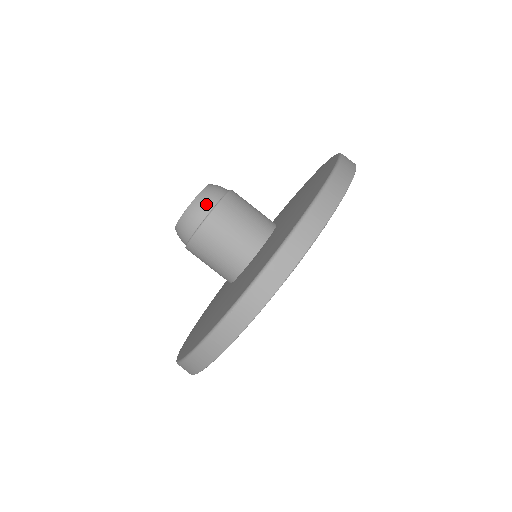
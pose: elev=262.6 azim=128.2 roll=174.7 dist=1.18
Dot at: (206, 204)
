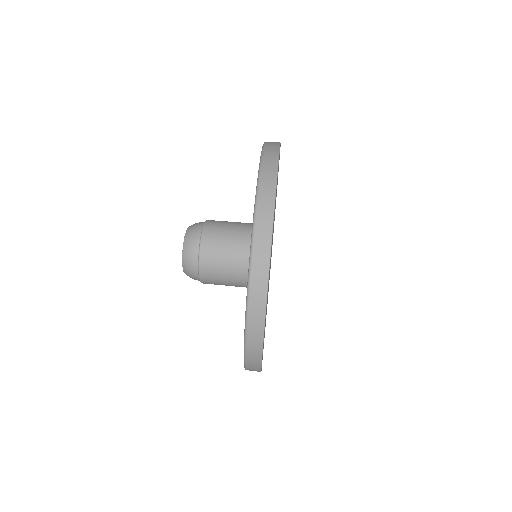
Dot at: (200, 222)
